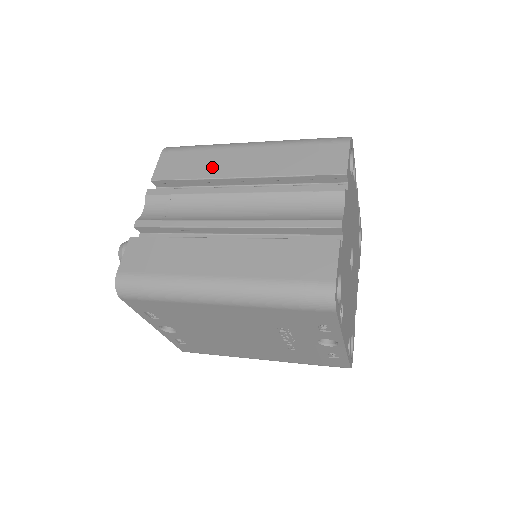
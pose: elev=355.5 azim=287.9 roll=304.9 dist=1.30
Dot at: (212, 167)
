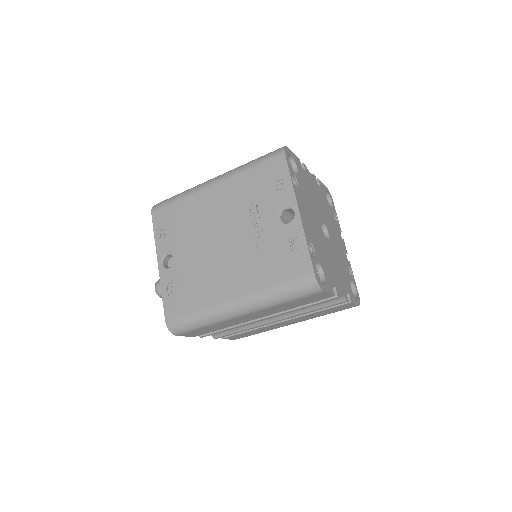
Dot at: occluded
